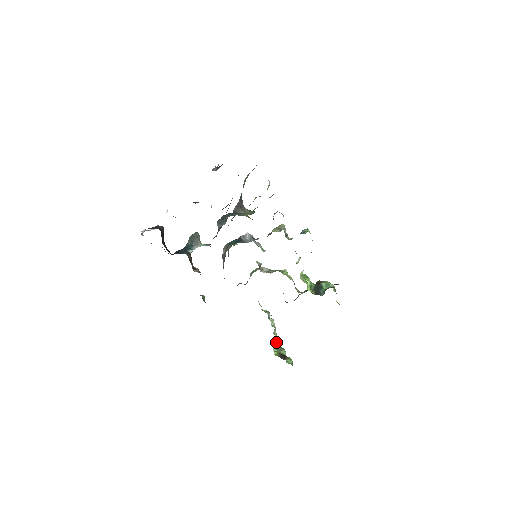
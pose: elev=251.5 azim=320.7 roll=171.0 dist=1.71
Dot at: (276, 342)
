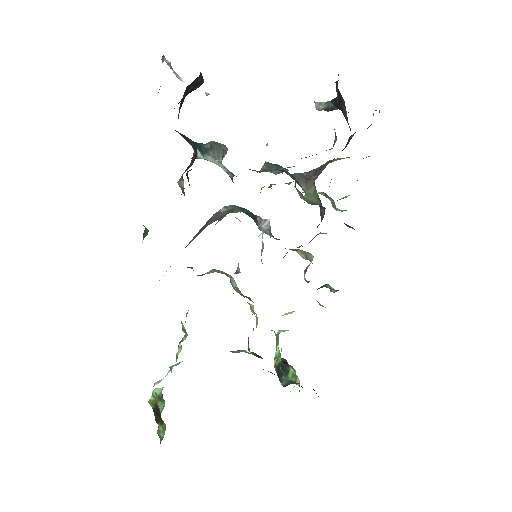
Dot at: (161, 380)
